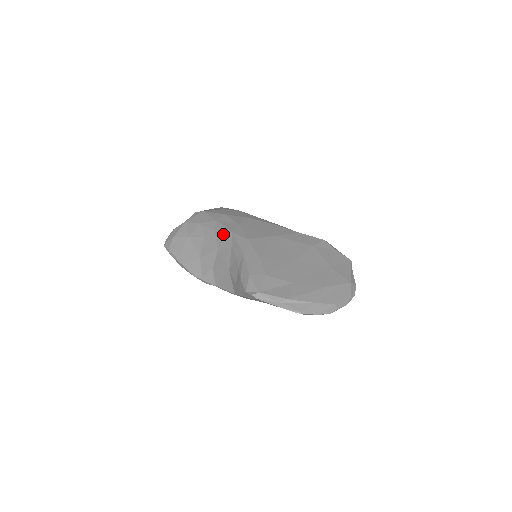
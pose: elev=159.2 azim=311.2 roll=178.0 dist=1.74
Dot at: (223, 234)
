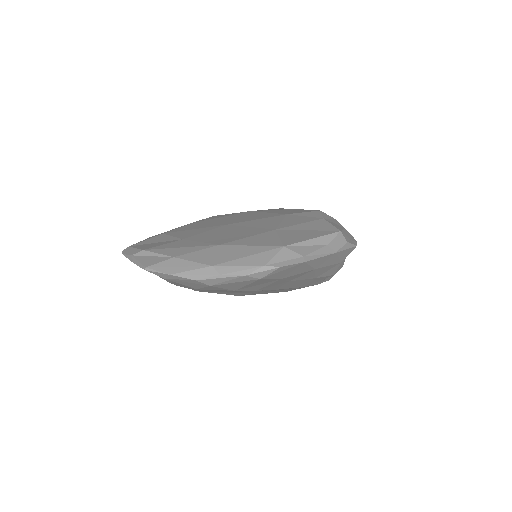
Dot at: occluded
